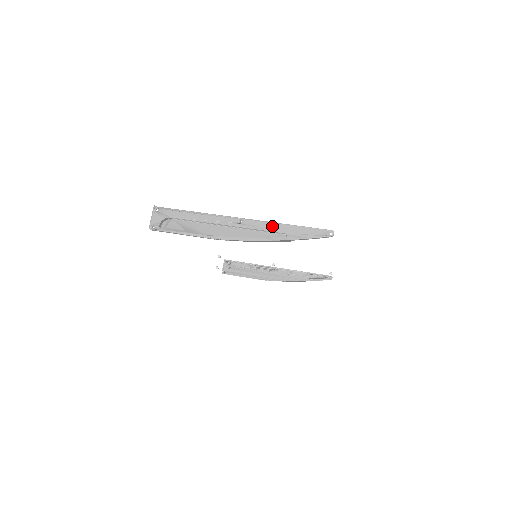
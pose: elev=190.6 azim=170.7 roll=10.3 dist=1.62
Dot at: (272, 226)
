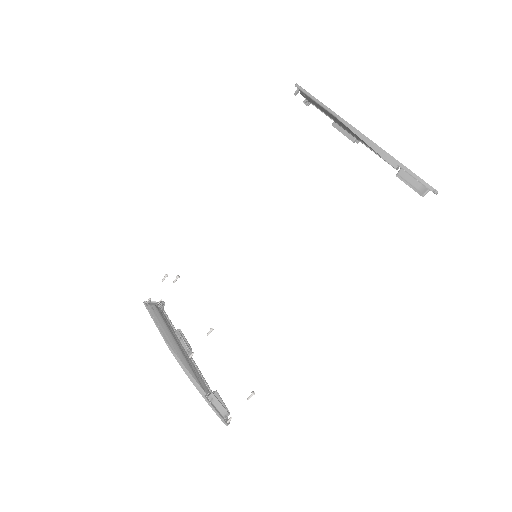
Dot at: occluded
